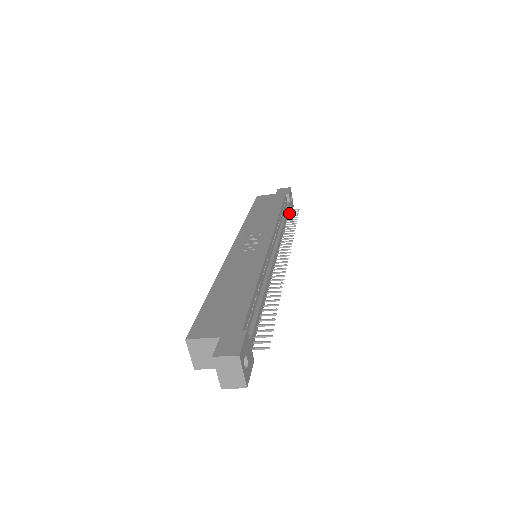
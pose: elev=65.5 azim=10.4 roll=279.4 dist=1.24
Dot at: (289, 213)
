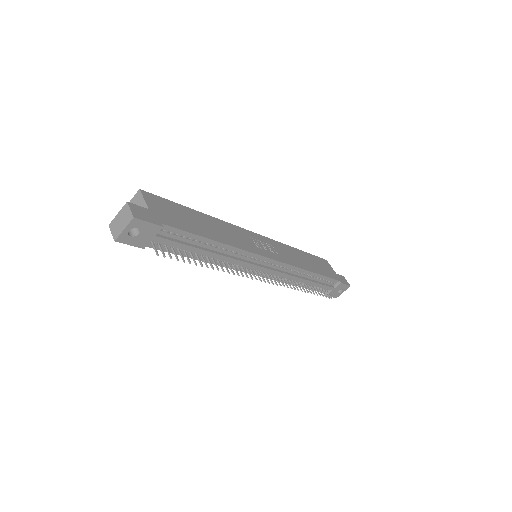
Dot at: (323, 290)
